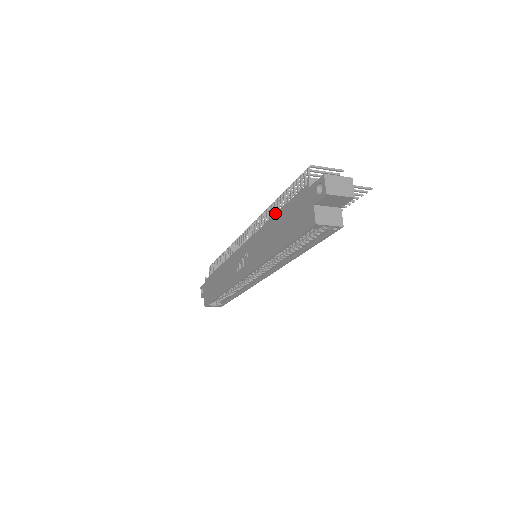
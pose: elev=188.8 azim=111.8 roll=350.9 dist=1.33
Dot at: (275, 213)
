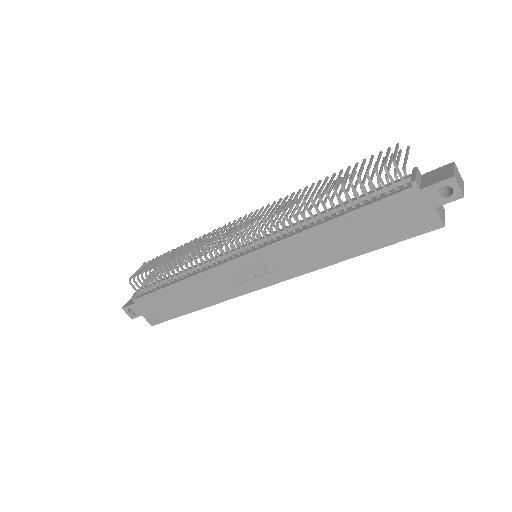
Dot at: (320, 215)
